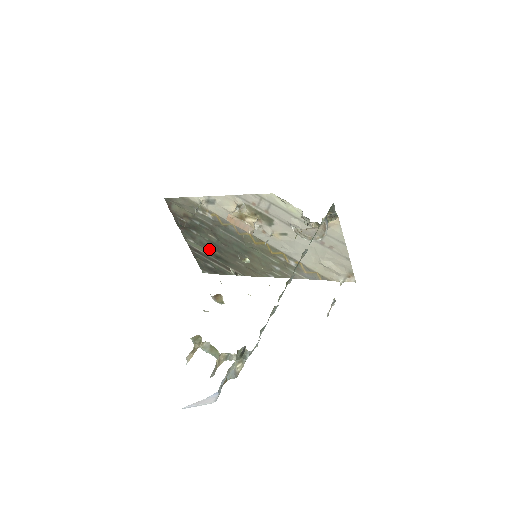
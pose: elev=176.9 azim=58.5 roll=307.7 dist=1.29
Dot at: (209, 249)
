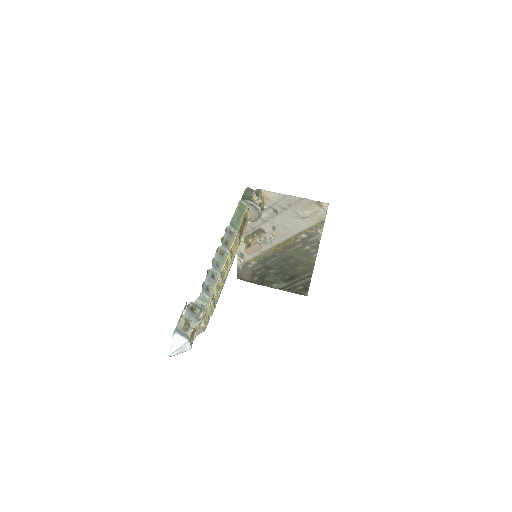
Dot at: (283, 279)
